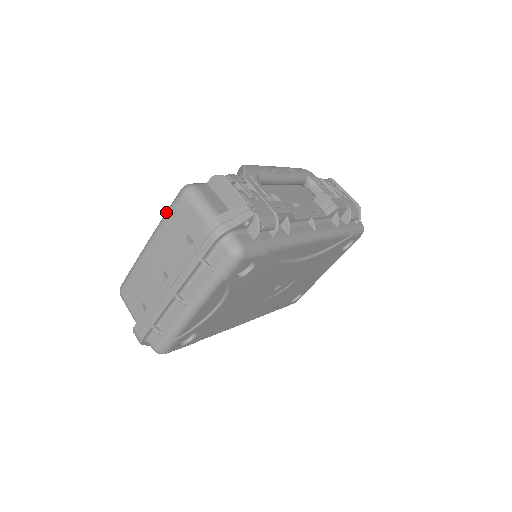
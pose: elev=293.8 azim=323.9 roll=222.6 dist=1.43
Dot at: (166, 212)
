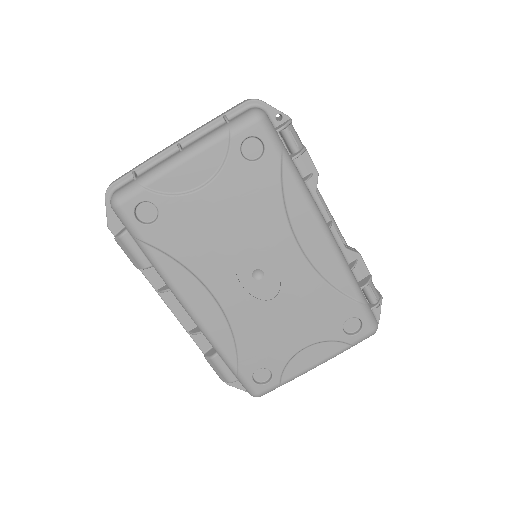
Dot at: occluded
